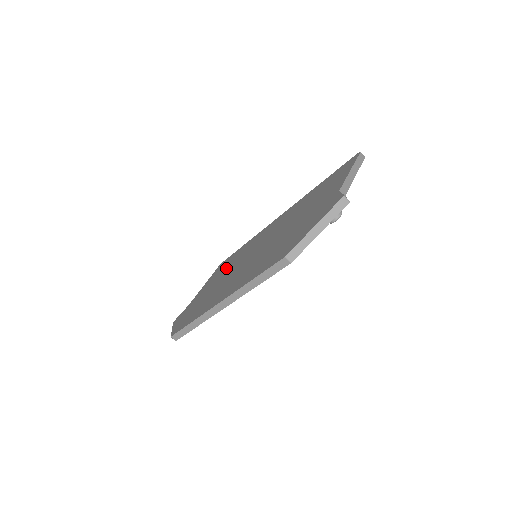
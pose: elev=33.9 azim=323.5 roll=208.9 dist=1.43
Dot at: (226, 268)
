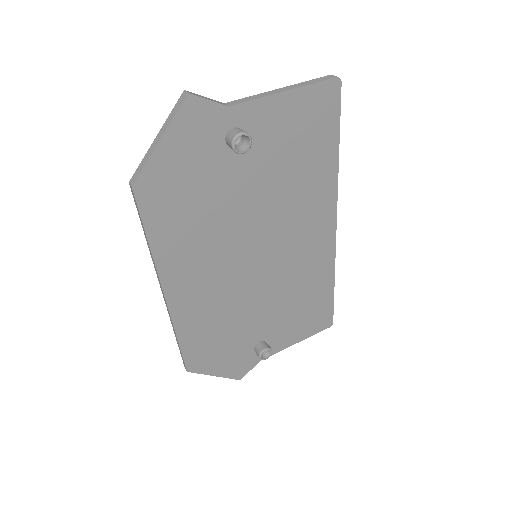
Dot at: occluded
